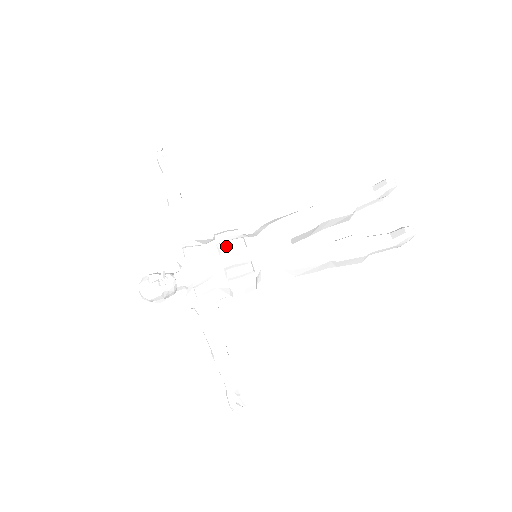
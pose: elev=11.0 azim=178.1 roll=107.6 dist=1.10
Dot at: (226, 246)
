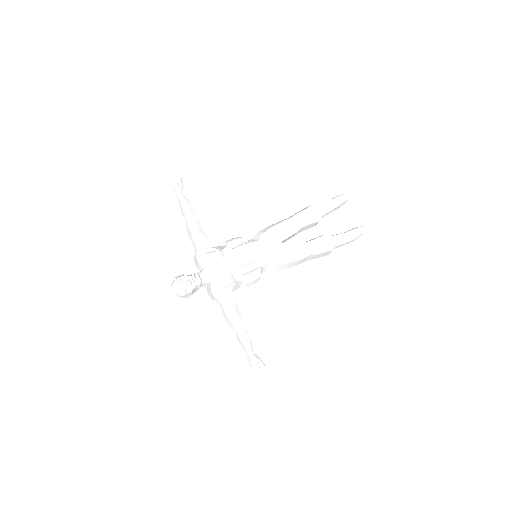
Dot at: (239, 250)
